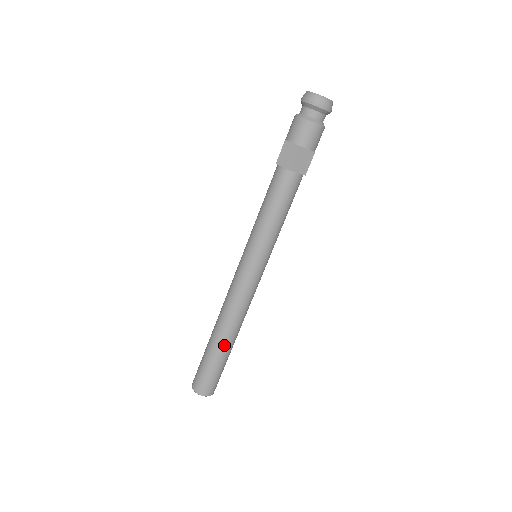
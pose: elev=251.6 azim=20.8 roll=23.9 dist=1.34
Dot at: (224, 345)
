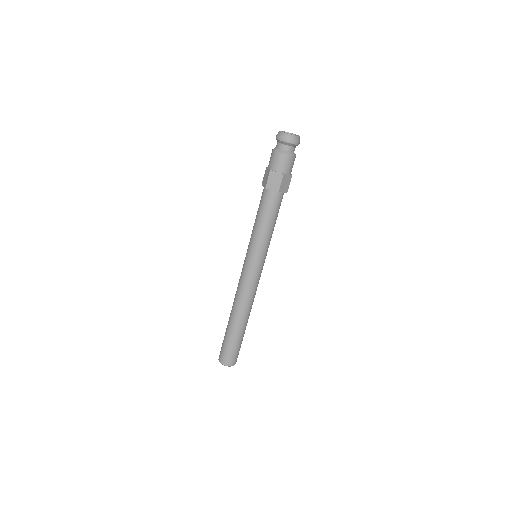
Dot at: (243, 326)
